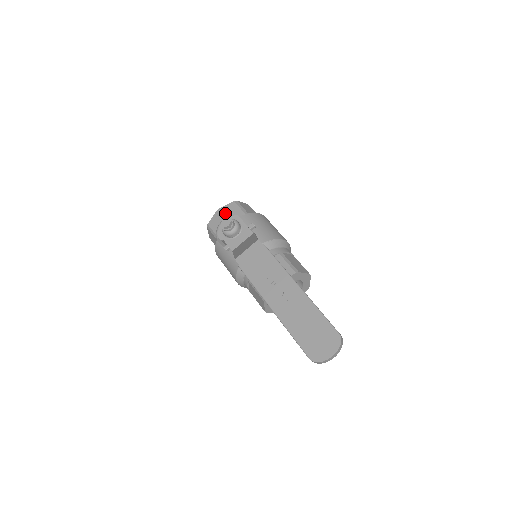
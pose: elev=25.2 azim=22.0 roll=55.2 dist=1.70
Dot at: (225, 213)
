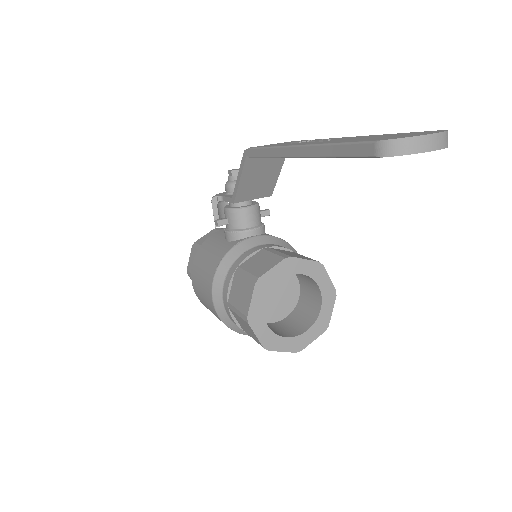
Dot at: occluded
